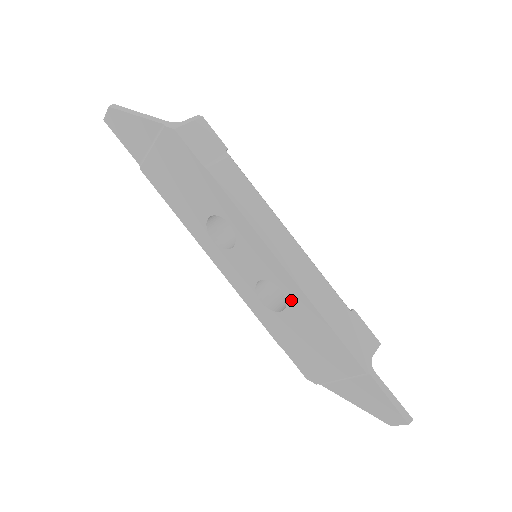
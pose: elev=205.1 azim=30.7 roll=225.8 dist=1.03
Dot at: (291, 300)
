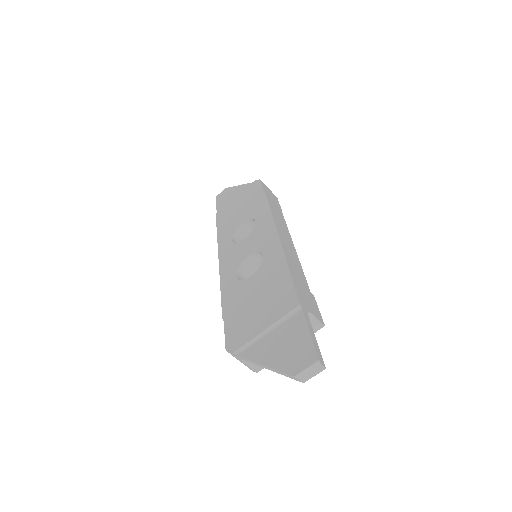
Dot at: (267, 260)
